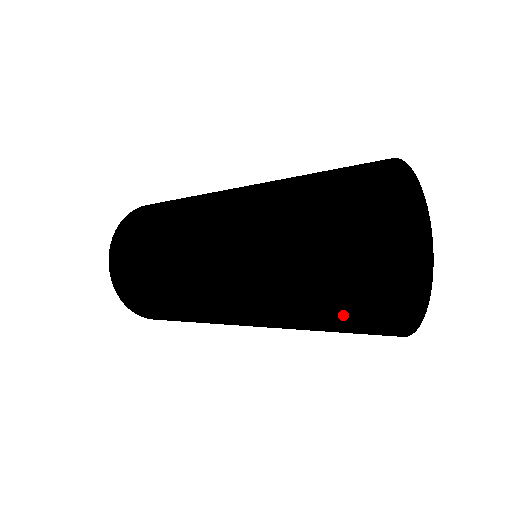
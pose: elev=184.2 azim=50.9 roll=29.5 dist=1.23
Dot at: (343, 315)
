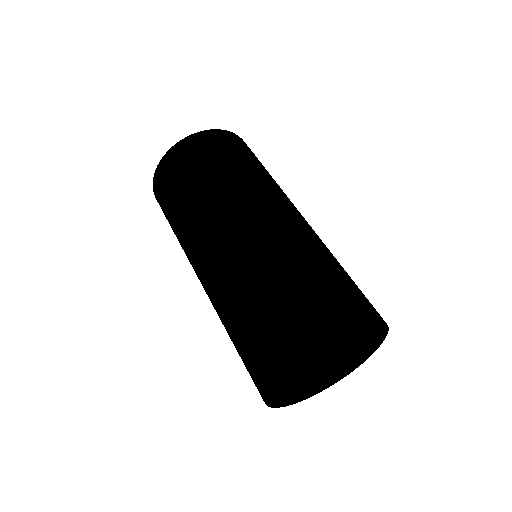
Dot at: (250, 375)
